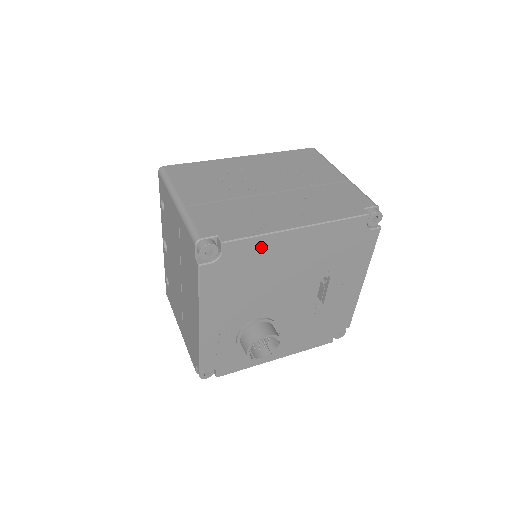
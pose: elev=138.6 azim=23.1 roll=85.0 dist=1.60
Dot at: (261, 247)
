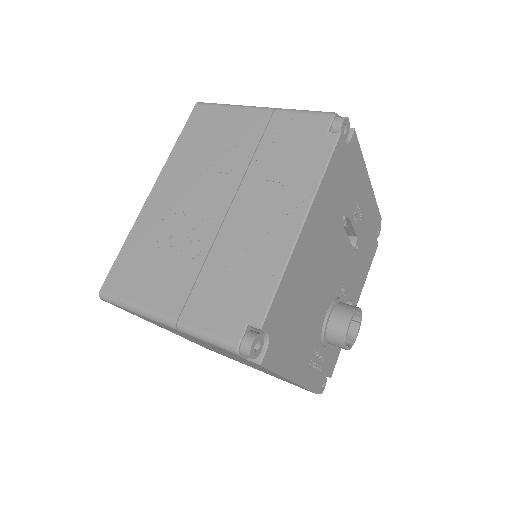
Dot at: (289, 283)
